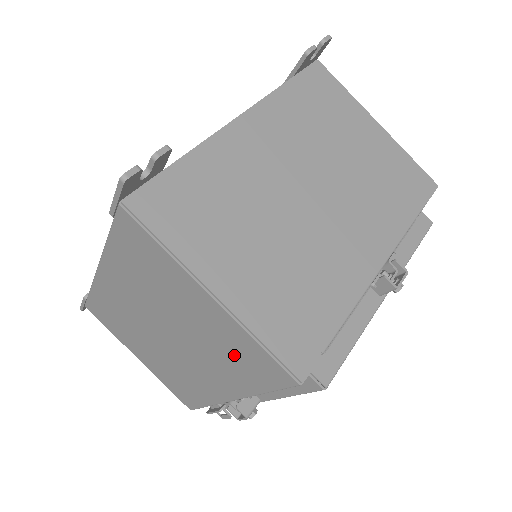
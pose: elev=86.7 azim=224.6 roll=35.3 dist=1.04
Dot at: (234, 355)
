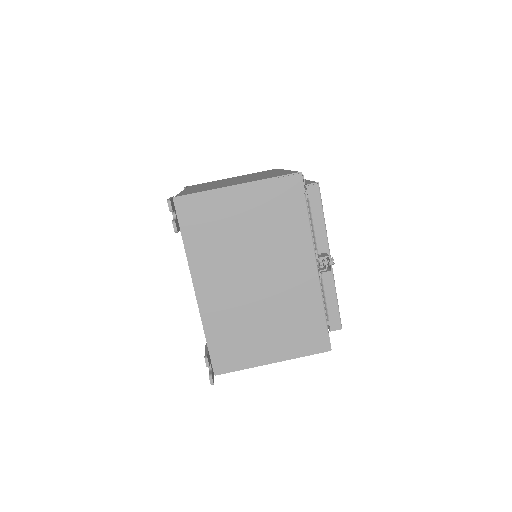
Dot at: occluded
